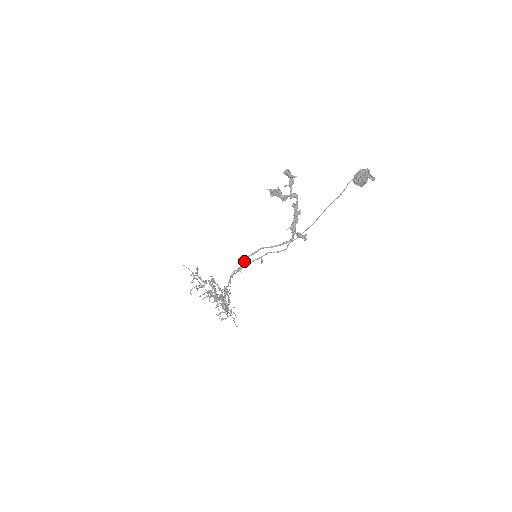
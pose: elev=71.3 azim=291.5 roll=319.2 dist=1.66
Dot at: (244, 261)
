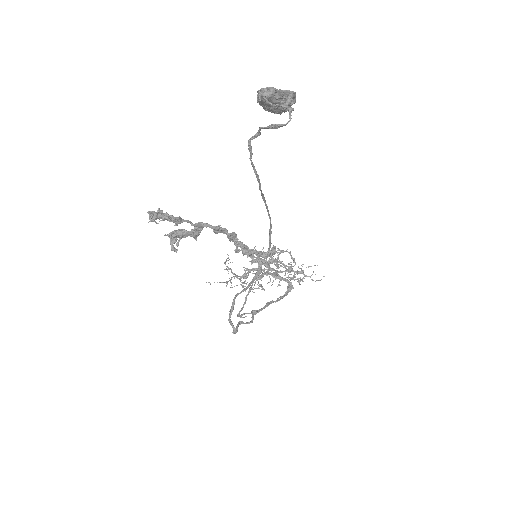
Dot at: (230, 323)
